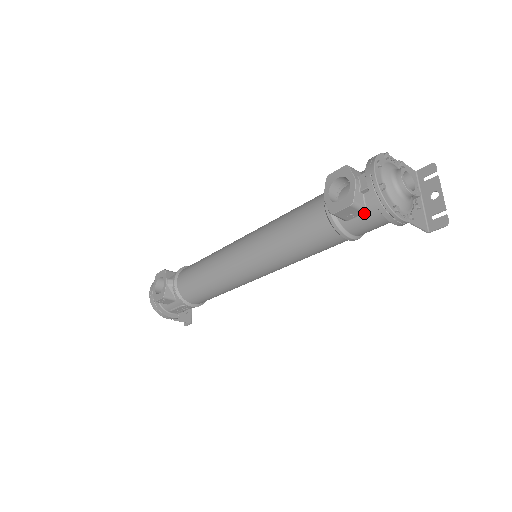
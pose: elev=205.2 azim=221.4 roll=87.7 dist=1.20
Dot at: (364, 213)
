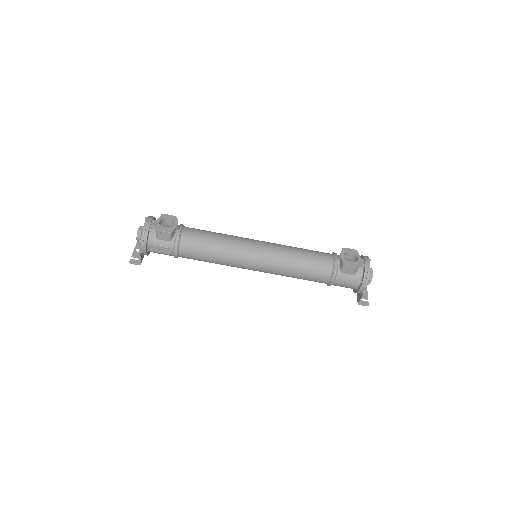
Dot at: (353, 275)
